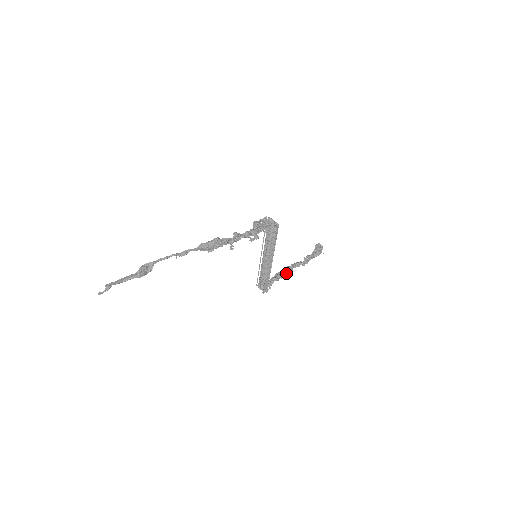
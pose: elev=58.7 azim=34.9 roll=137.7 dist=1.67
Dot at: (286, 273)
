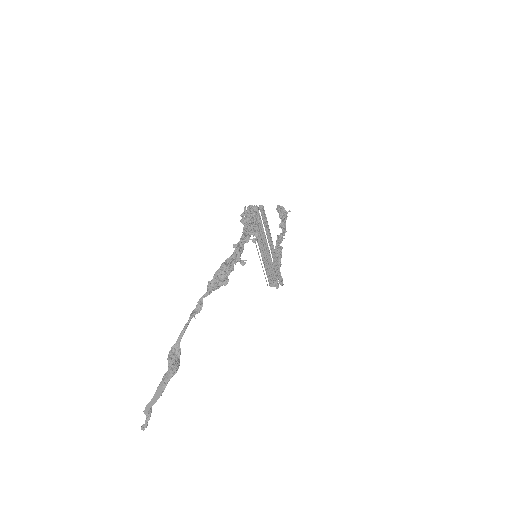
Dot at: (280, 254)
